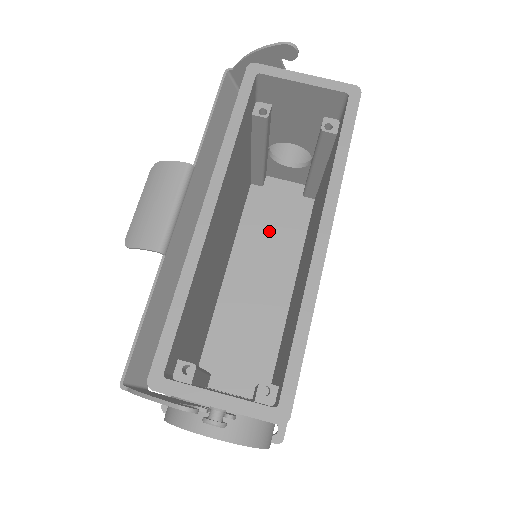
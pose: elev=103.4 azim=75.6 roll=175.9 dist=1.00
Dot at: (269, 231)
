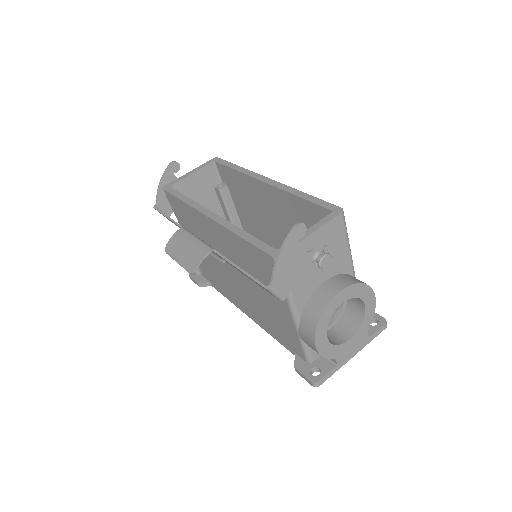
Dot at: occluded
